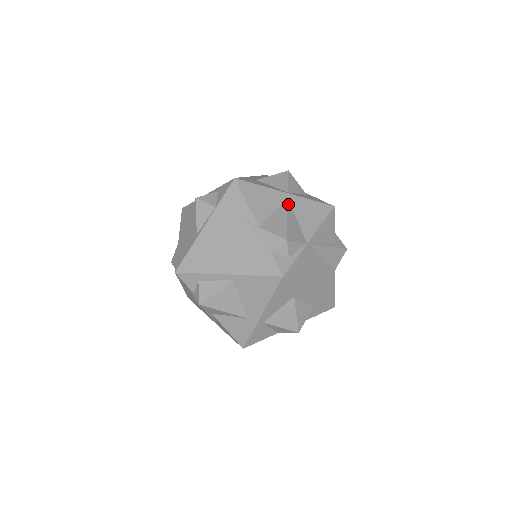
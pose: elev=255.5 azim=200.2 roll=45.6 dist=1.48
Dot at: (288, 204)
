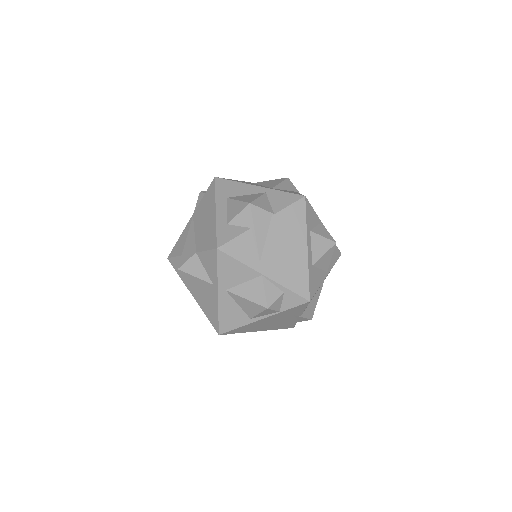
Dot at: occluded
